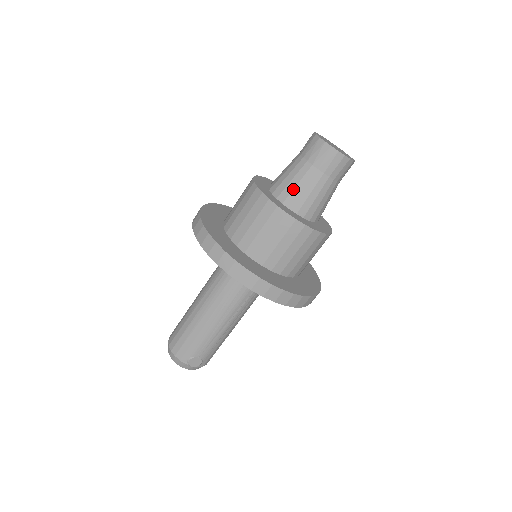
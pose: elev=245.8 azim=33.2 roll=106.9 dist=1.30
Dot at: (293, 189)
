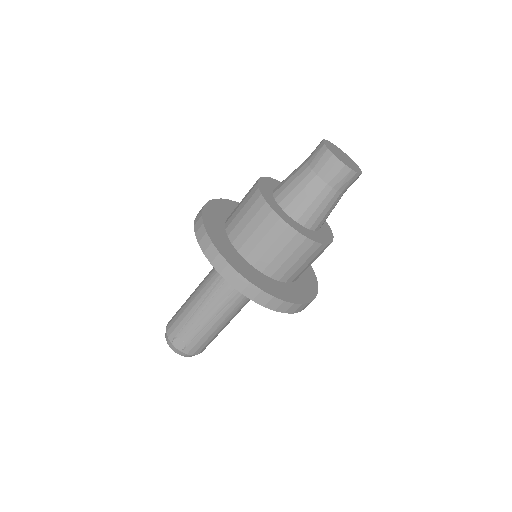
Dot at: (287, 186)
